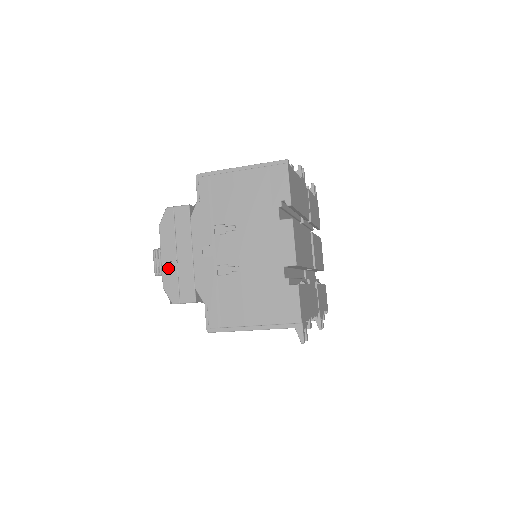
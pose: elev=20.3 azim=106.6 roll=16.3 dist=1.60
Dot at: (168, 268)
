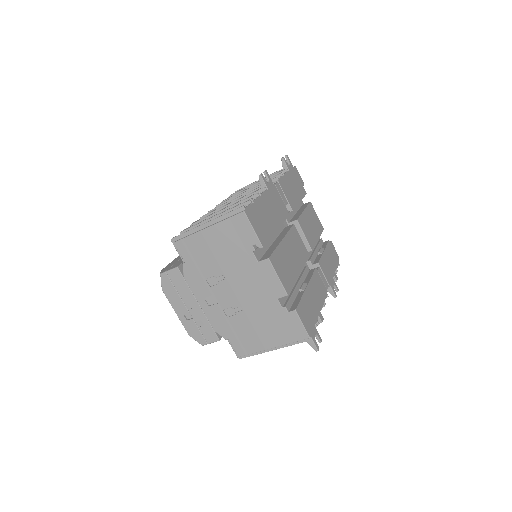
Dot at: (185, 320)
